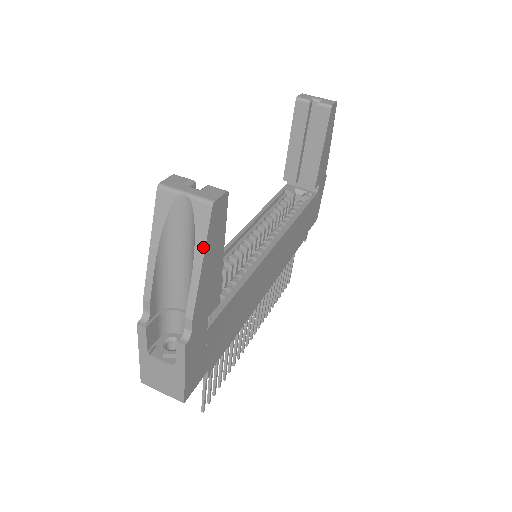
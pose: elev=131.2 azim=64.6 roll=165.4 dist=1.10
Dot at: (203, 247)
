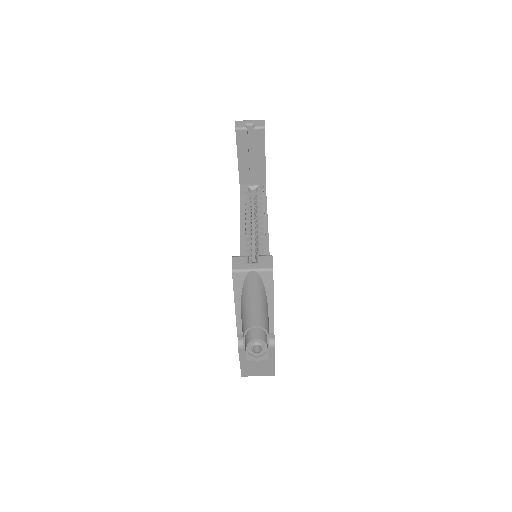
Dot at: (272, 294)
